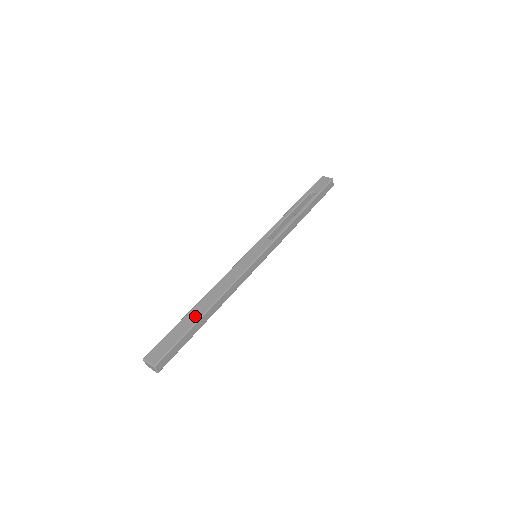
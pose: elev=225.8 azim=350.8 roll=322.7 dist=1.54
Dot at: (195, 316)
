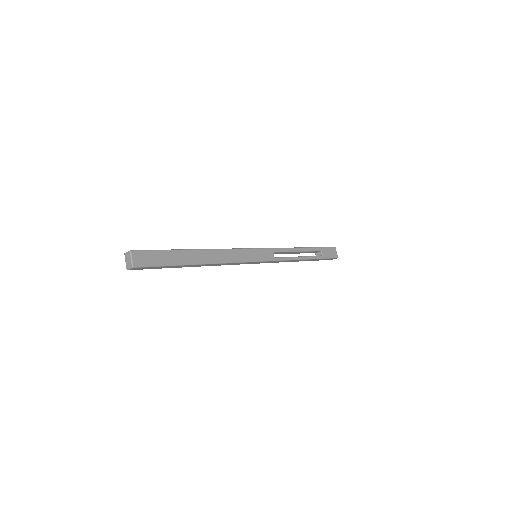
Dot at: (189, 259)
